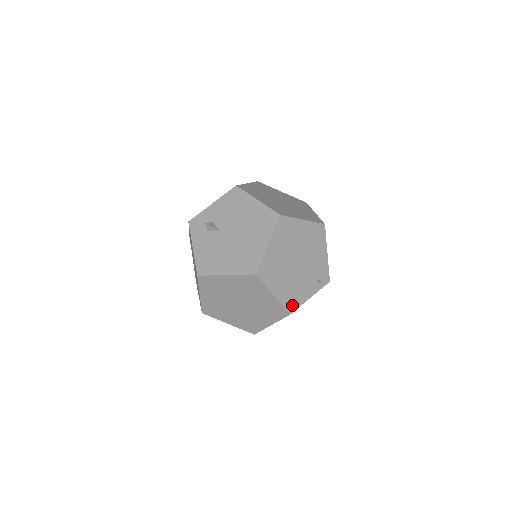
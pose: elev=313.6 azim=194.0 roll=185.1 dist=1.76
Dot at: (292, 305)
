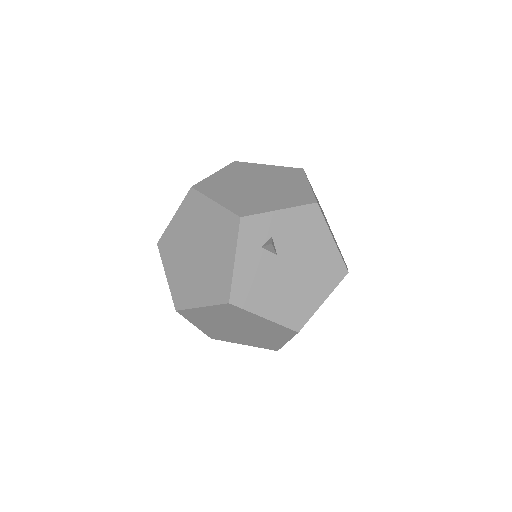
Dot at: occluded
